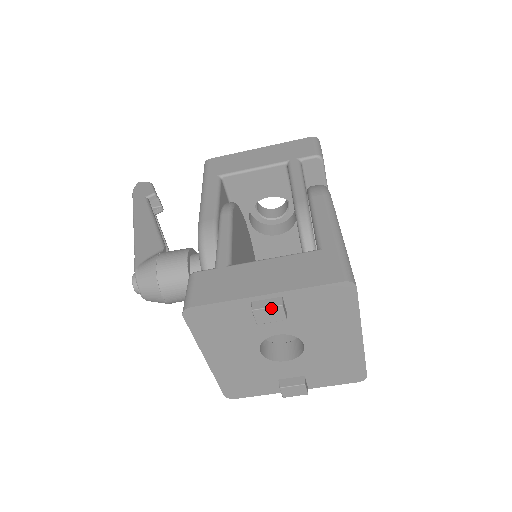
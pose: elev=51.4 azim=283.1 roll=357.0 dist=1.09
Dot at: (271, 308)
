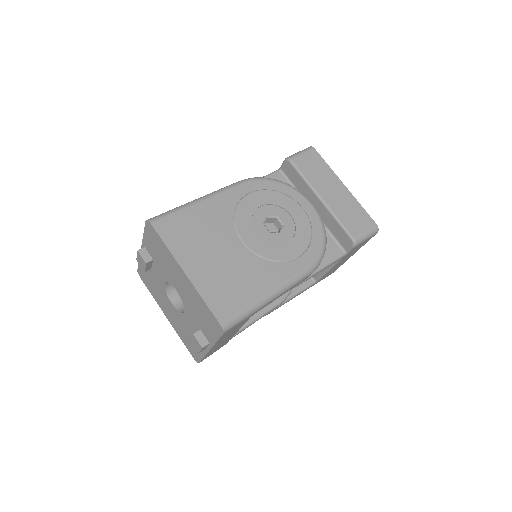
Dot at: (138, 255)
